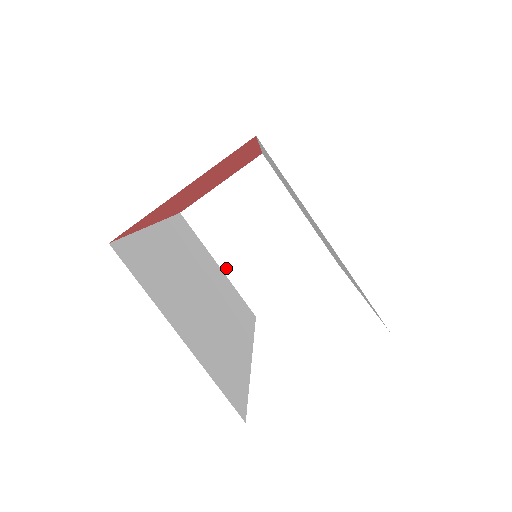
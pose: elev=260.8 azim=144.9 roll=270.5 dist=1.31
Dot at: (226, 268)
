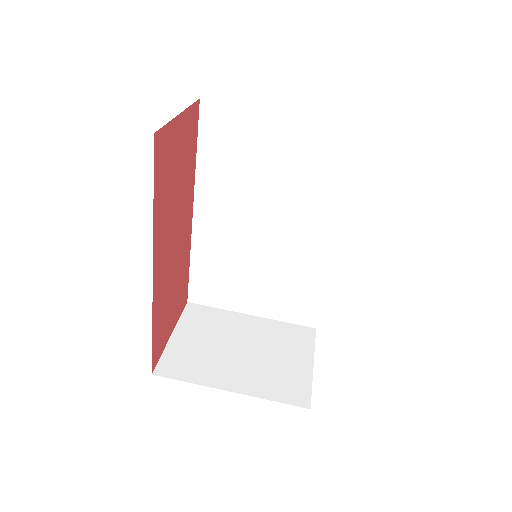
Dot at: (239, 389)
